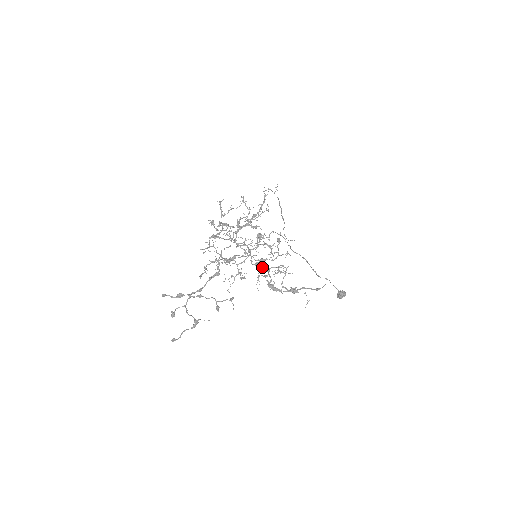
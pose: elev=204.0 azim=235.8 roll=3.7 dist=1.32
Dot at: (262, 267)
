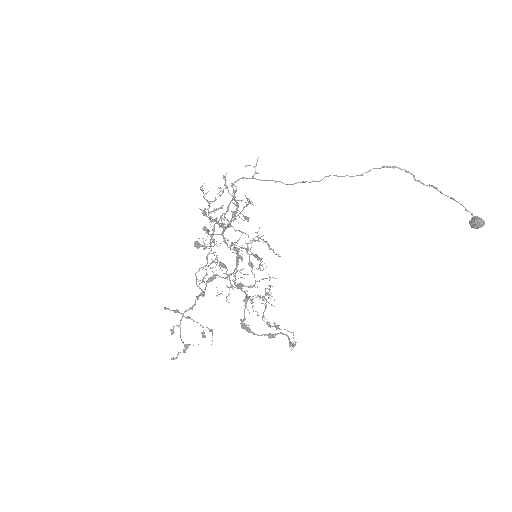
Dot at: occluded
